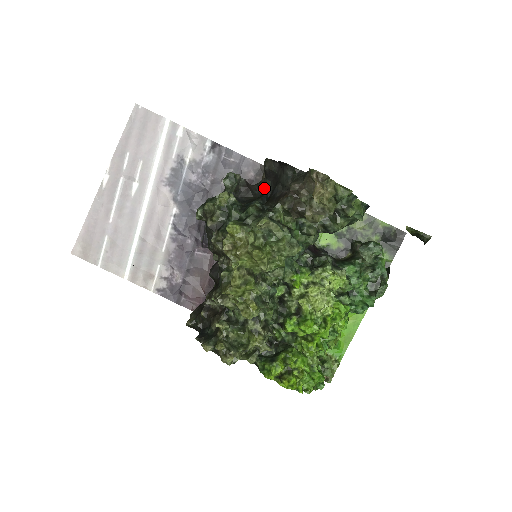
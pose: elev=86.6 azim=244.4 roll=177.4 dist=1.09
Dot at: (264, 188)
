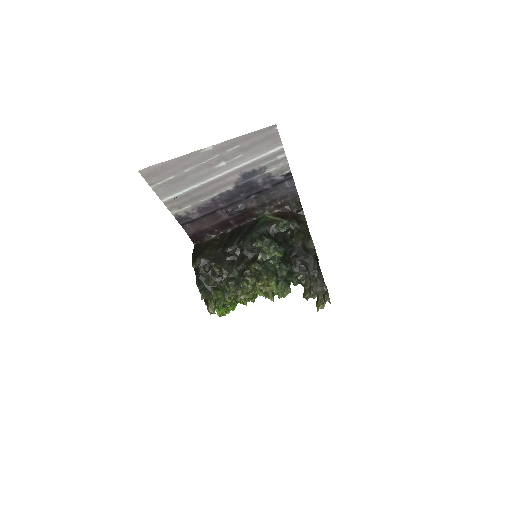
Dot at: (296, 247)
